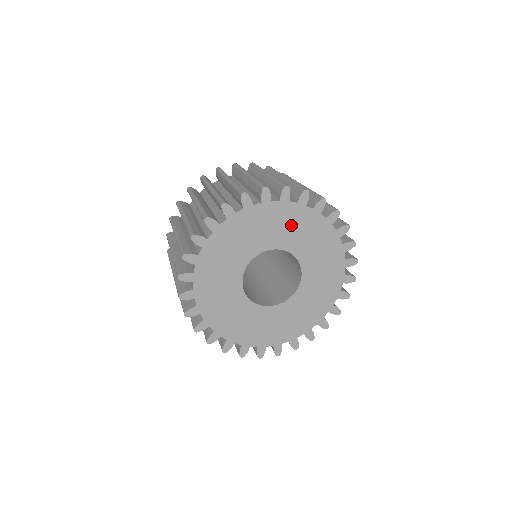
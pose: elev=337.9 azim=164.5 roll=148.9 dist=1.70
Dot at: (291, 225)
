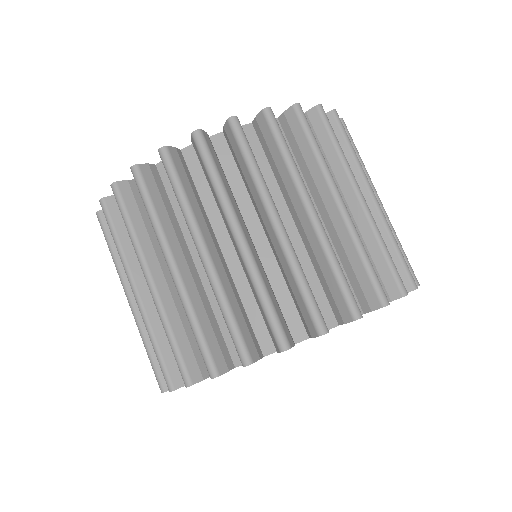
Dot at: occluded
